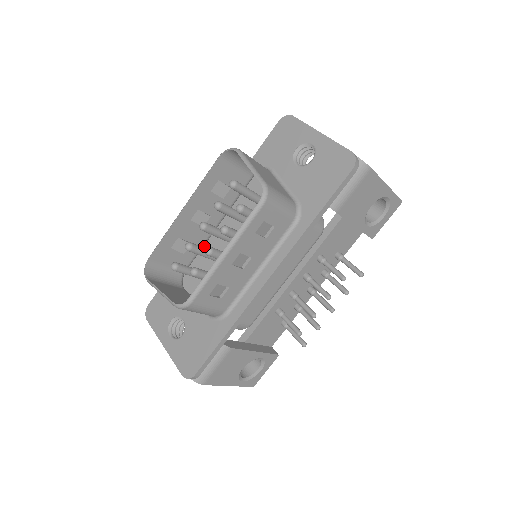
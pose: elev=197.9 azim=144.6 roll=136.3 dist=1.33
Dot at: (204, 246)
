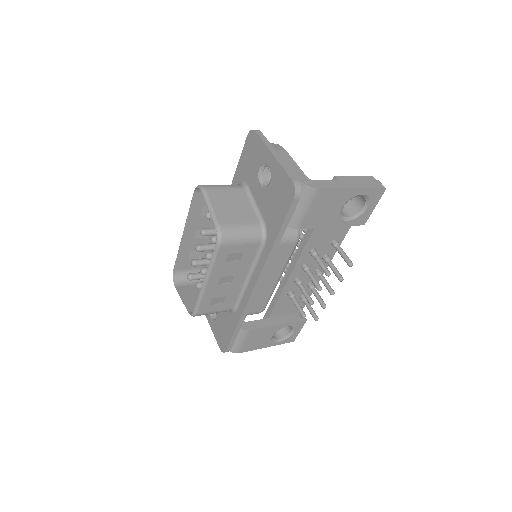
Dot at: occluded
